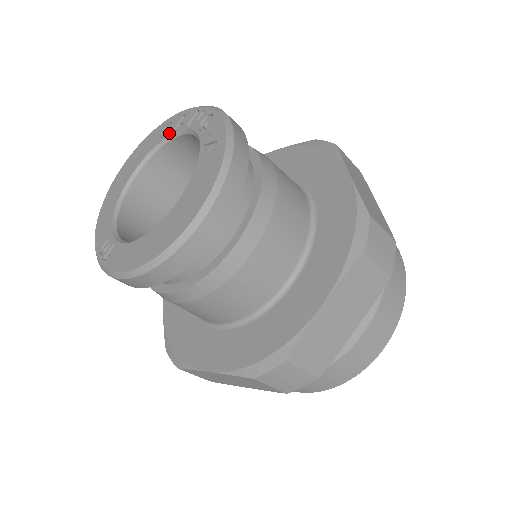
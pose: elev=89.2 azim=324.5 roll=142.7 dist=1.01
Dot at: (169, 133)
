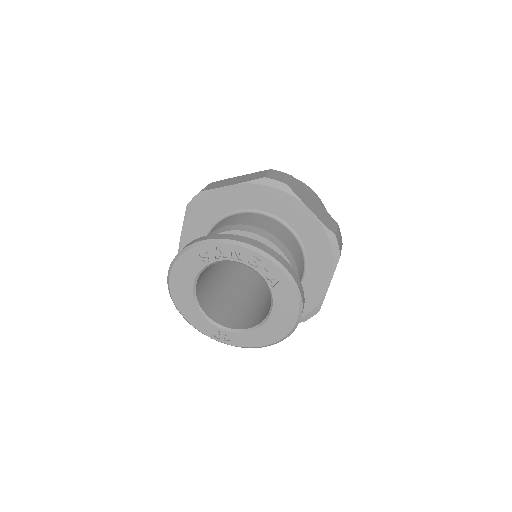
Dot at: (212, 261)
